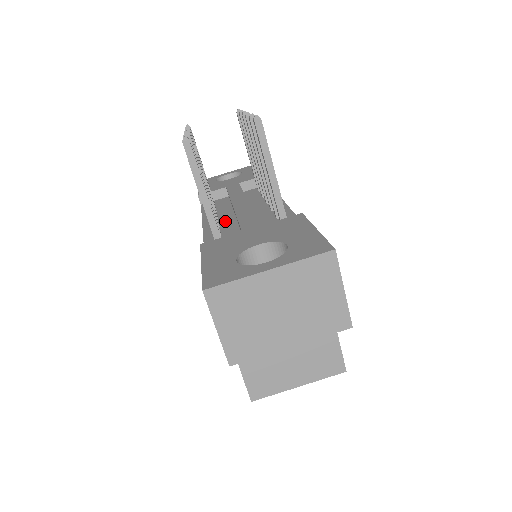
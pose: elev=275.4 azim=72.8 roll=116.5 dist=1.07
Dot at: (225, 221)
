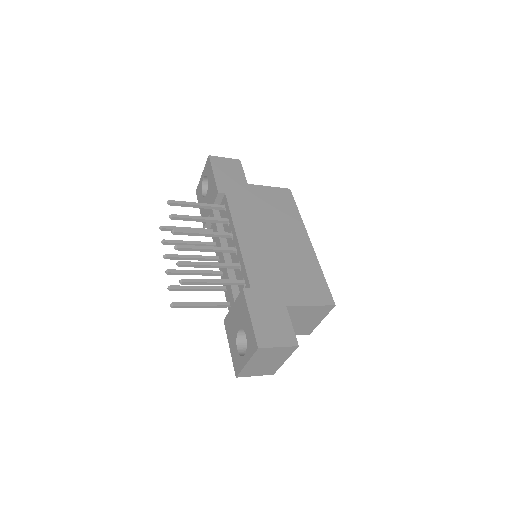
Dot at: occluded
